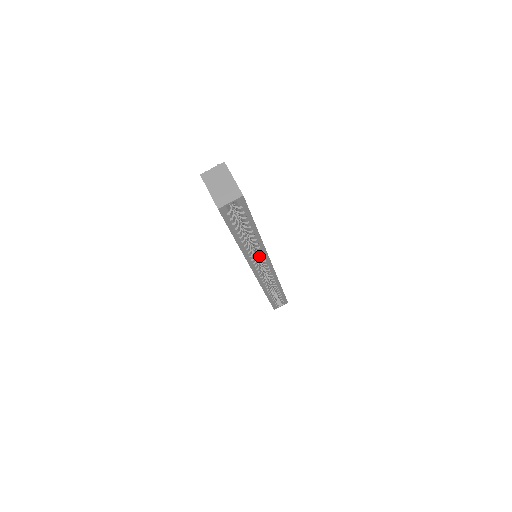
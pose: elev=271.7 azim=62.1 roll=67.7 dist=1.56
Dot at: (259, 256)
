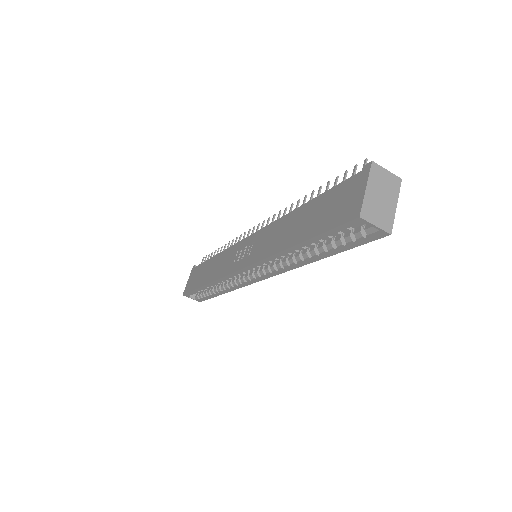
Dot at: (271, 267)
